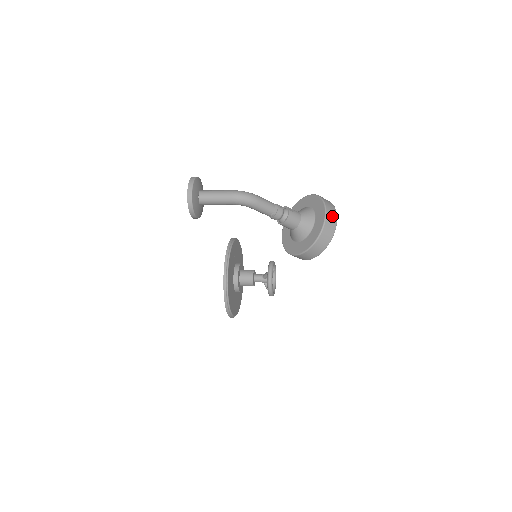
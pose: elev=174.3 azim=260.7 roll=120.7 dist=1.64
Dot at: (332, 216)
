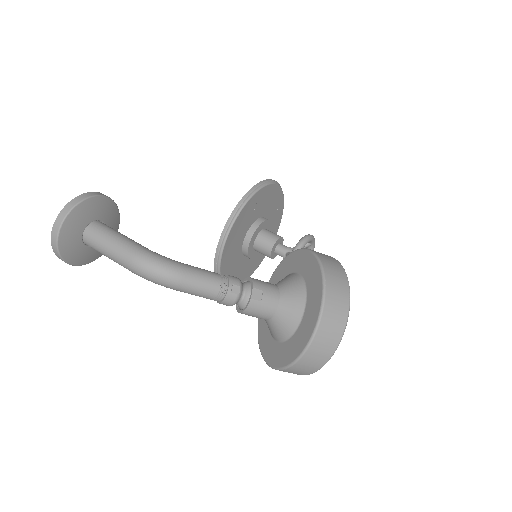
Dot at: (327, 341)
